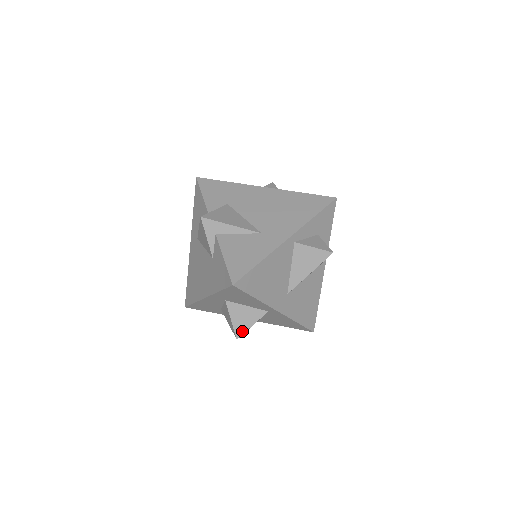
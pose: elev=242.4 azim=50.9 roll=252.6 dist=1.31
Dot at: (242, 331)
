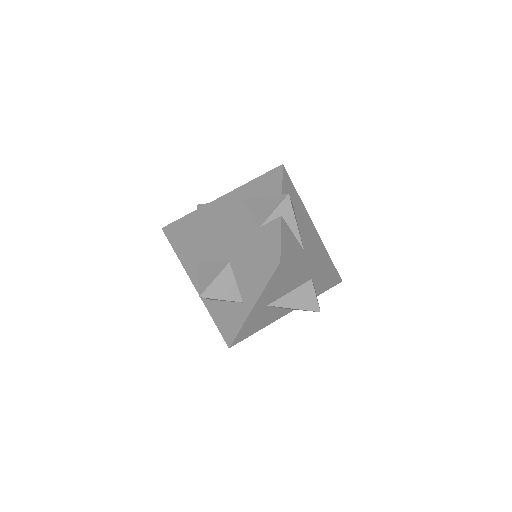
Dot at: (210, 295)
